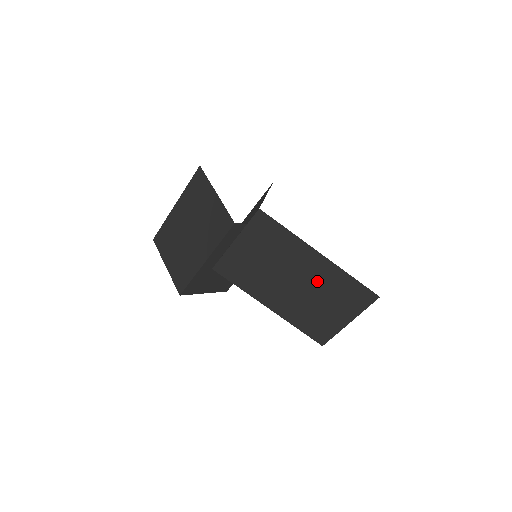
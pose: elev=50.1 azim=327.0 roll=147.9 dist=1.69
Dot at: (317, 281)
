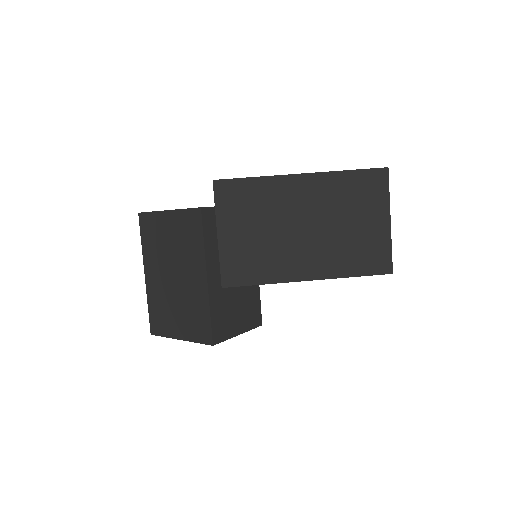
Dot at: (323, 205)
